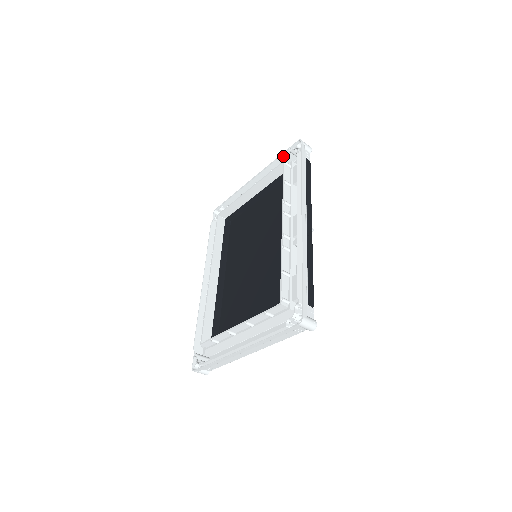
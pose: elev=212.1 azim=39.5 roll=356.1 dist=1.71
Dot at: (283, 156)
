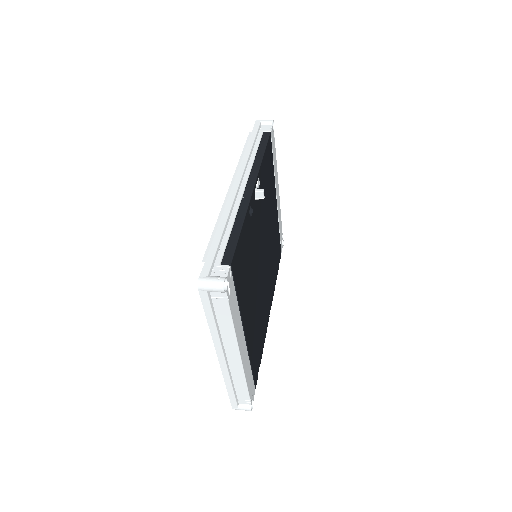
Dot at: occluded
